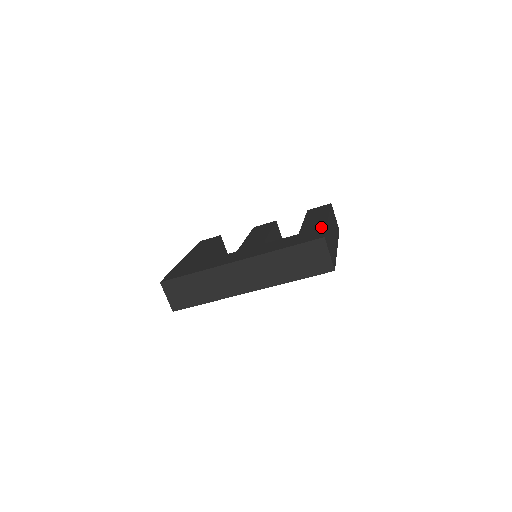
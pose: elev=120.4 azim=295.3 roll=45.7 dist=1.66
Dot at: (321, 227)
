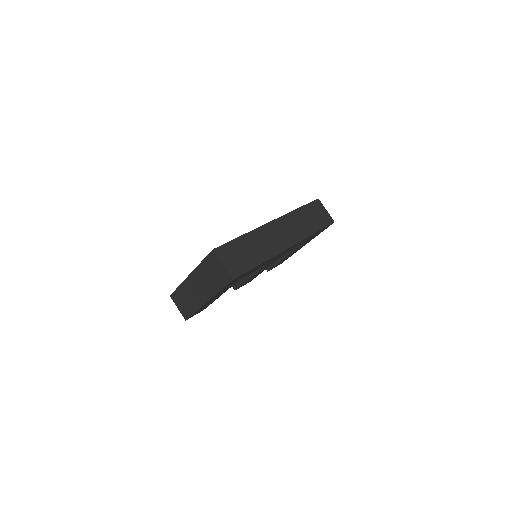
Dot at: occluded
